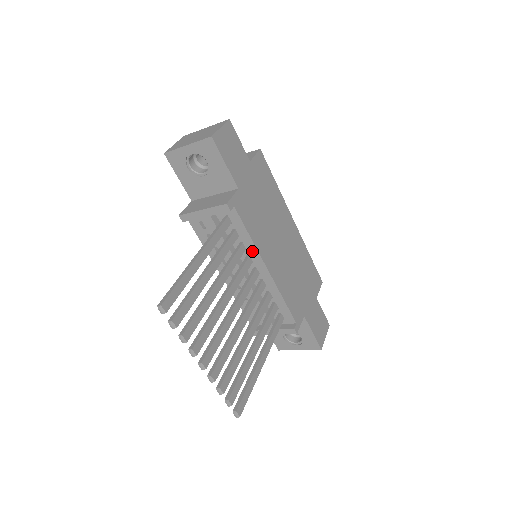
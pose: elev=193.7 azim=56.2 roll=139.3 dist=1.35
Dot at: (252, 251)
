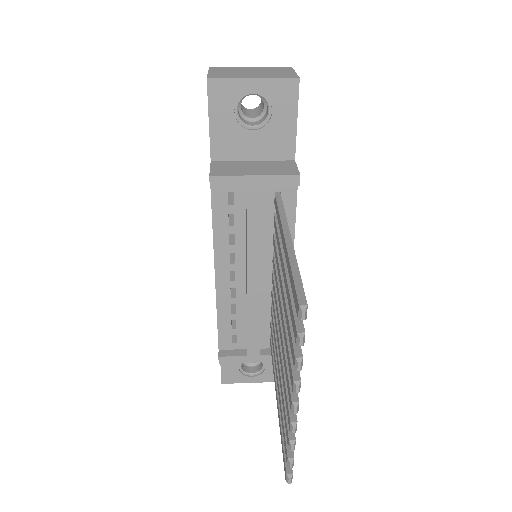
Dot at: occluded
